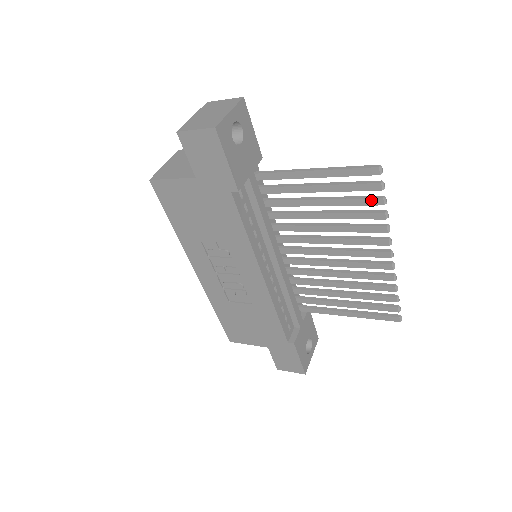
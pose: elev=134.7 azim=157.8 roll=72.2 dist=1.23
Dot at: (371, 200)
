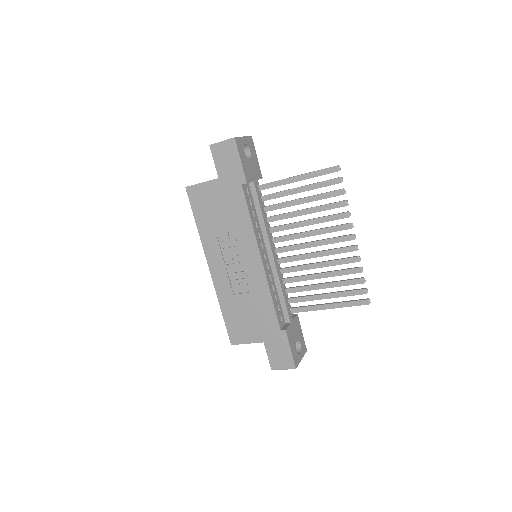
Dot at: (335, 192)
